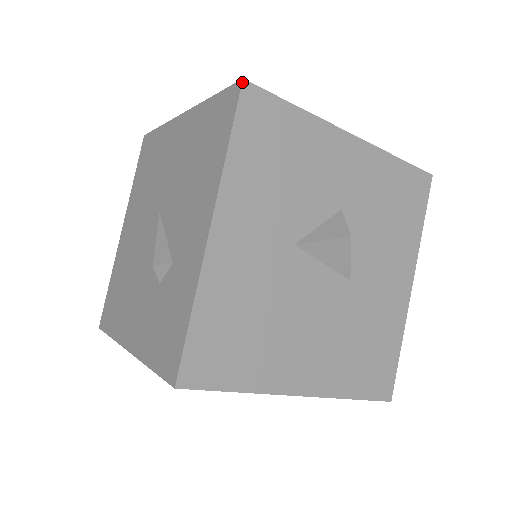
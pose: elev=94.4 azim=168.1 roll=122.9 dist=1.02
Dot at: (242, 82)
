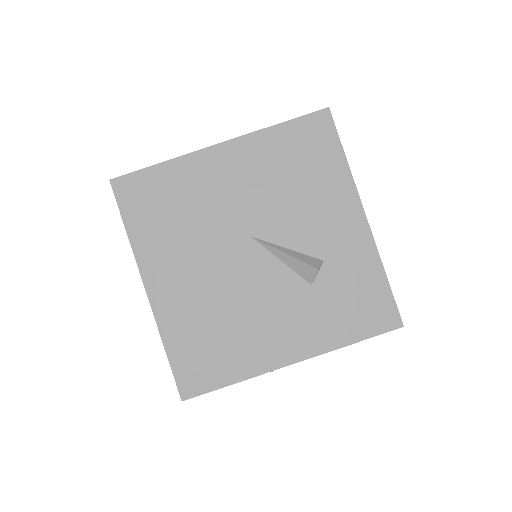
Dot at: occluded
